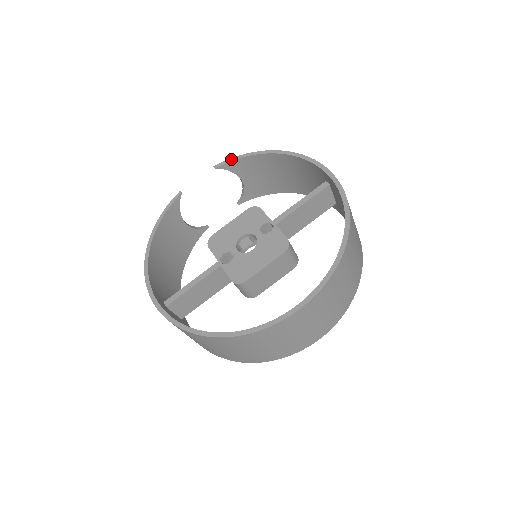
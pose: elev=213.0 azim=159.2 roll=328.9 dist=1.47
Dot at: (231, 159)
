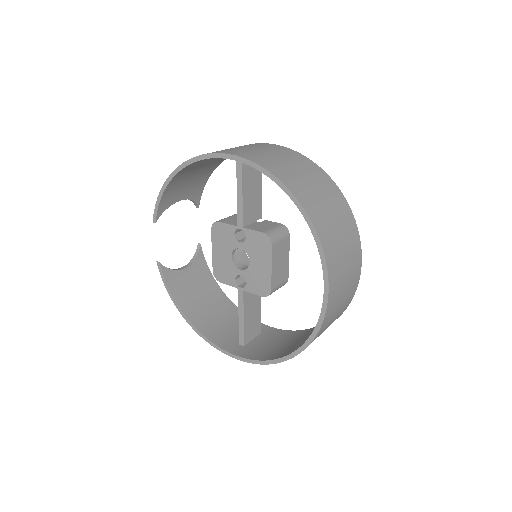
Dot at: (156, 205)
